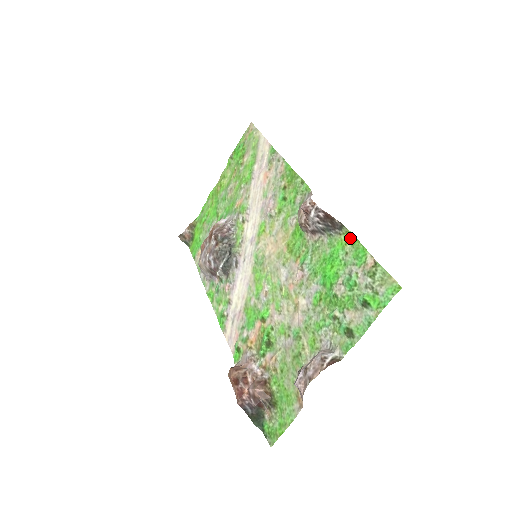
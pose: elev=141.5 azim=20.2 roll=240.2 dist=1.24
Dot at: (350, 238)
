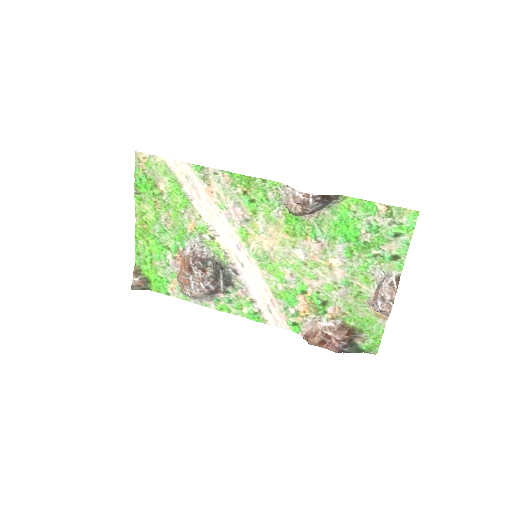
Dot at: (351, 201)
